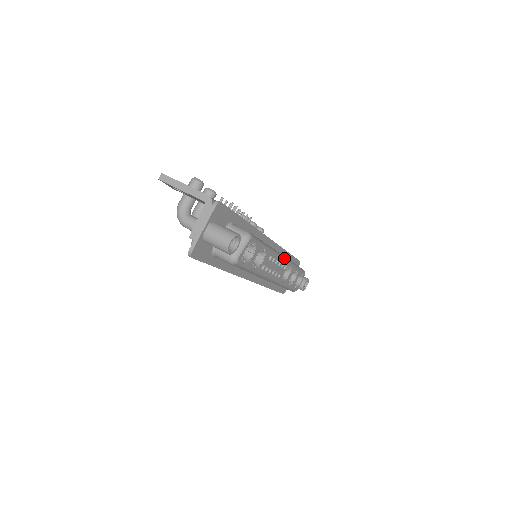
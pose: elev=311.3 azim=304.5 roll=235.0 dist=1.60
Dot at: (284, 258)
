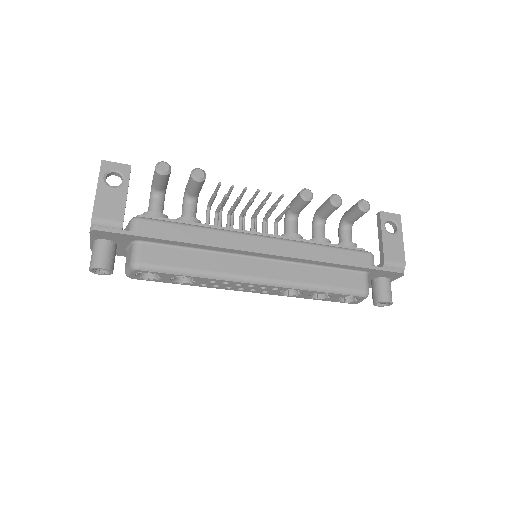
Dot at: (263, 283)
